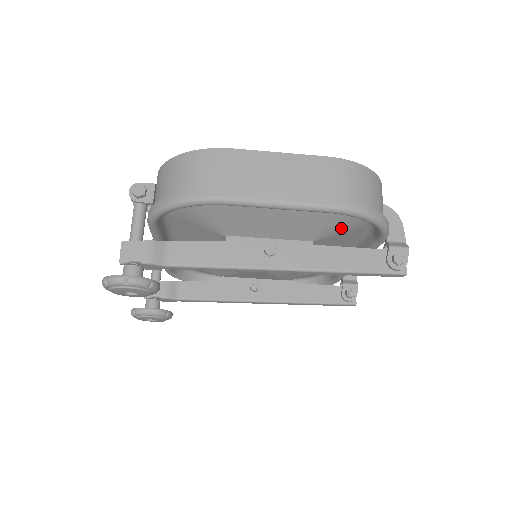
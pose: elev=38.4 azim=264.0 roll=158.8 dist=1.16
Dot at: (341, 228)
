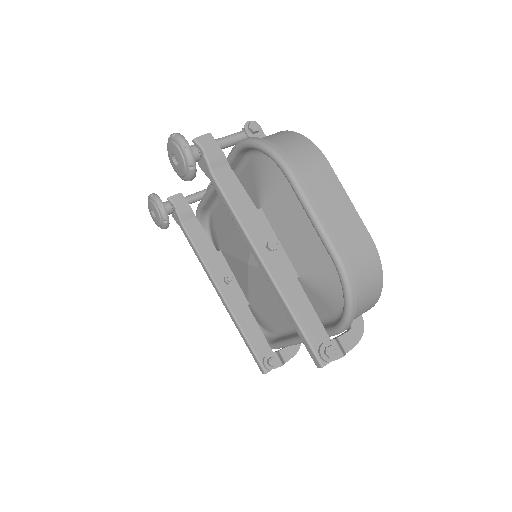
Dot at: (324, 290)
